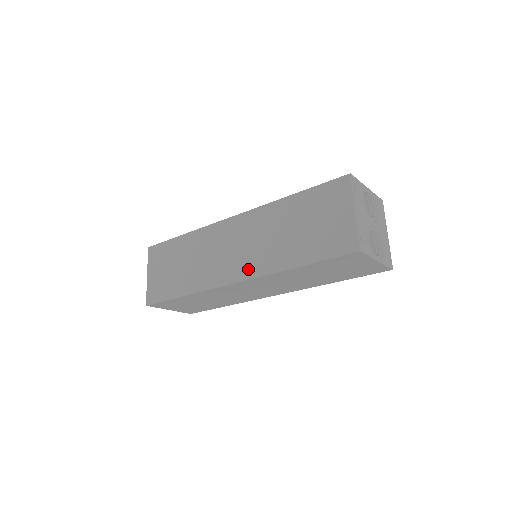
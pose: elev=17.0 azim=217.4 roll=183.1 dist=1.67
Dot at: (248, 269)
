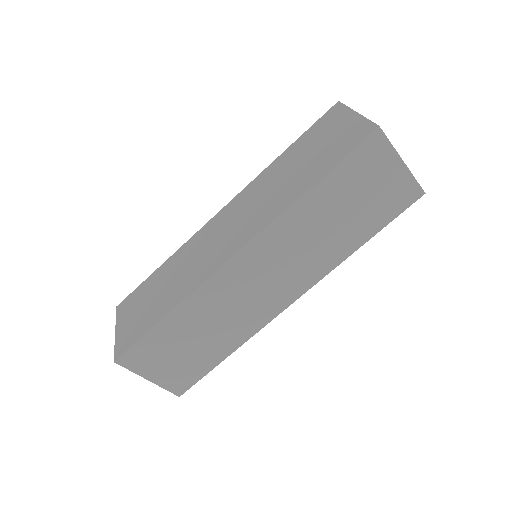
Dot at: (249, 231)
